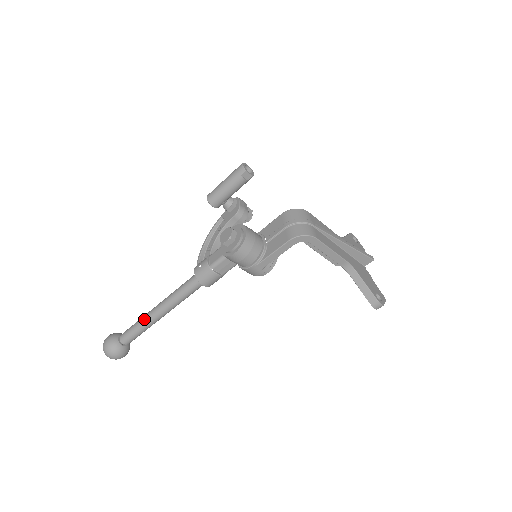
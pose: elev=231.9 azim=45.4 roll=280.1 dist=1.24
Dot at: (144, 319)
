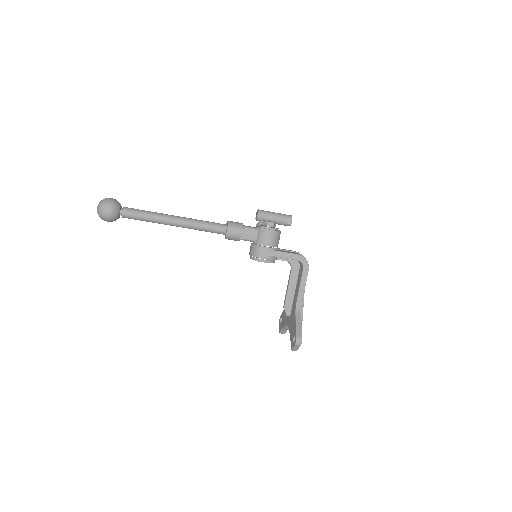
Dot at: (160, 213)
